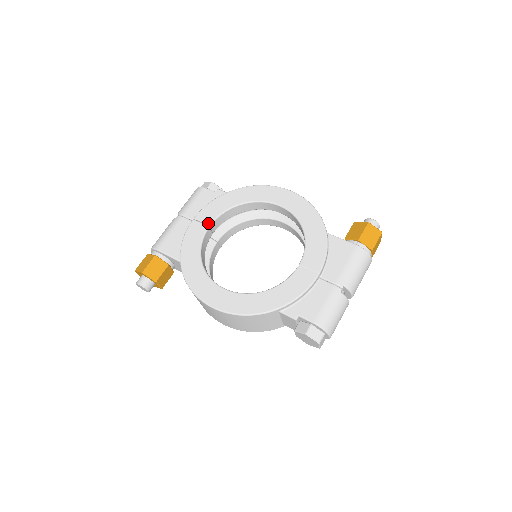
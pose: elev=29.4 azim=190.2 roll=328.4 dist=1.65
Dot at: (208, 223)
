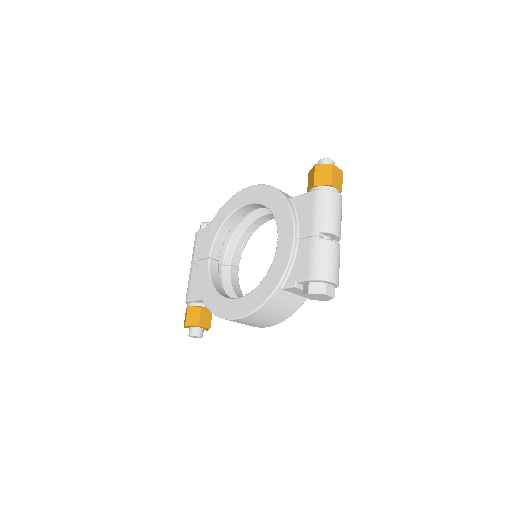
Dot at: (208, 256)
